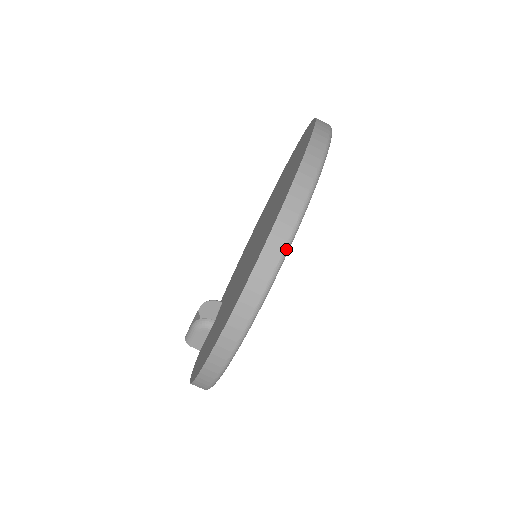
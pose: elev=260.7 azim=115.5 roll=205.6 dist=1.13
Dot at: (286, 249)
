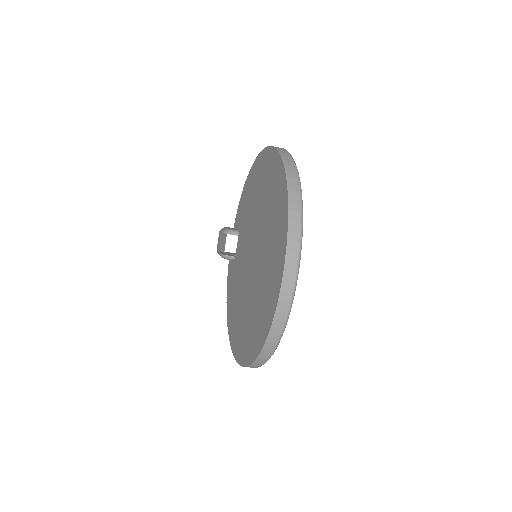
Dot at: occluded
